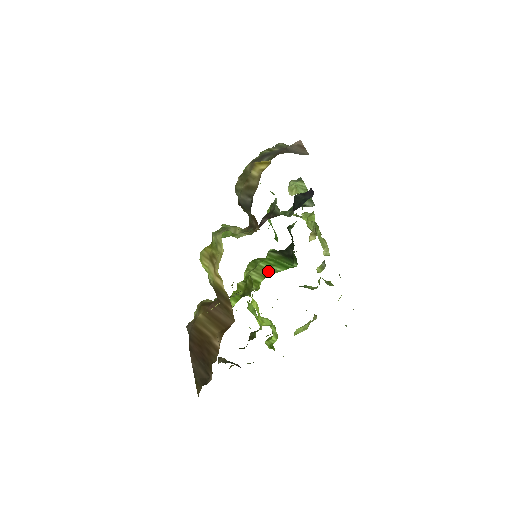
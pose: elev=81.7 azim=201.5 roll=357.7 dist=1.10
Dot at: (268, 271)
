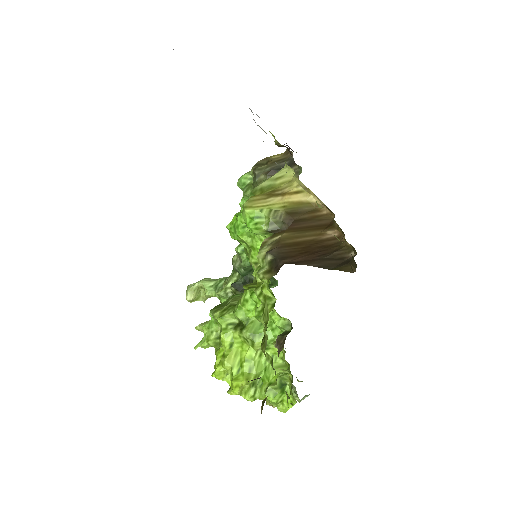
Dot at: occluded
